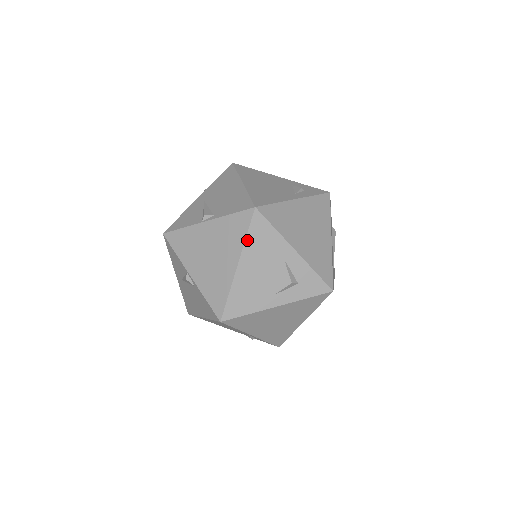
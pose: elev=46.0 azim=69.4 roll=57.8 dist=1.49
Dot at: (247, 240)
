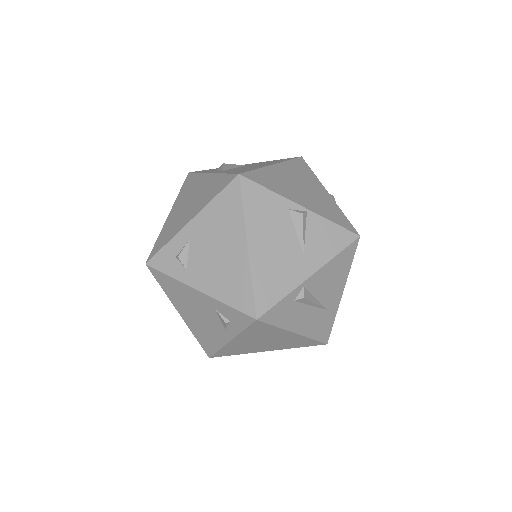
Dot at: occluded
